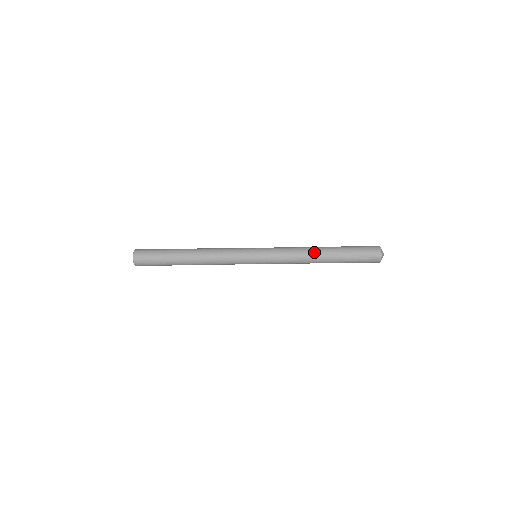
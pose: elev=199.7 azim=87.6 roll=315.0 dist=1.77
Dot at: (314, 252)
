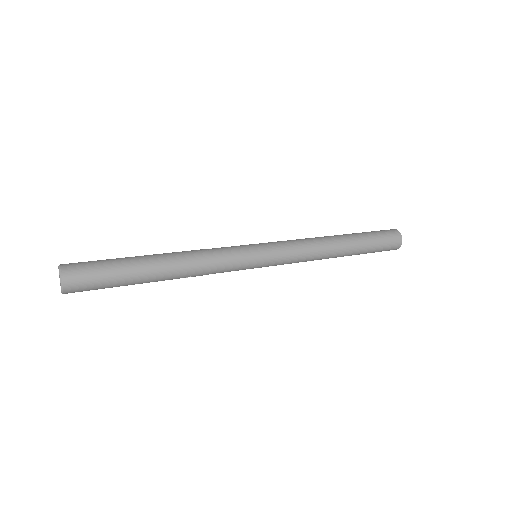
Dot at: (333, 251)
